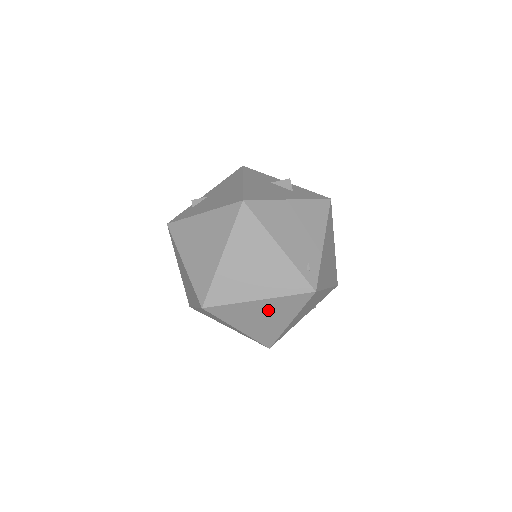
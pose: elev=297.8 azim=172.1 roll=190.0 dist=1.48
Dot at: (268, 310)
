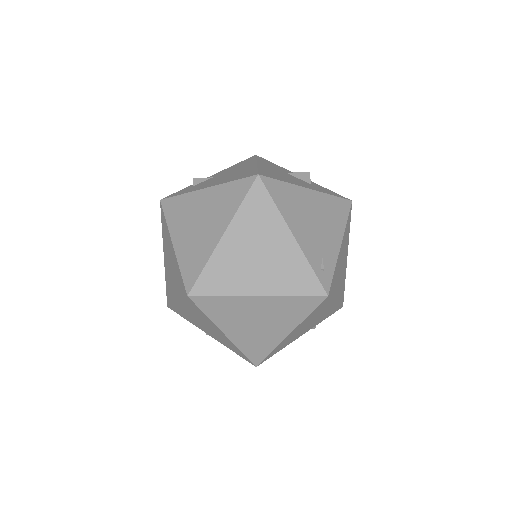
Dot at: (266, 312)
